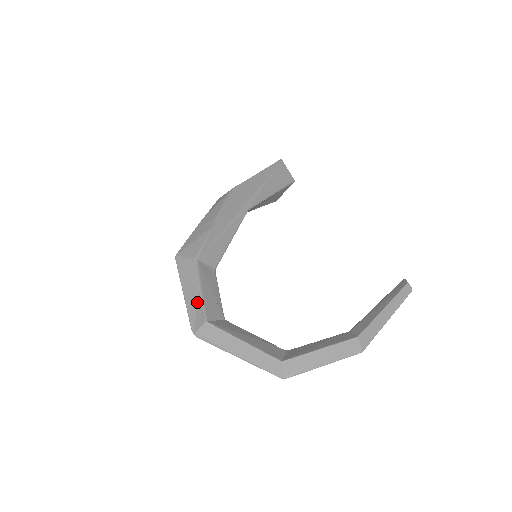
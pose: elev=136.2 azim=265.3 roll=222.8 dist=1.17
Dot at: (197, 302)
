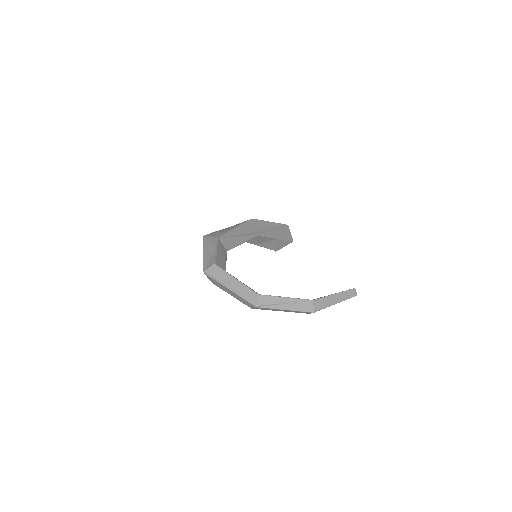
Dot at: (211, 256)
